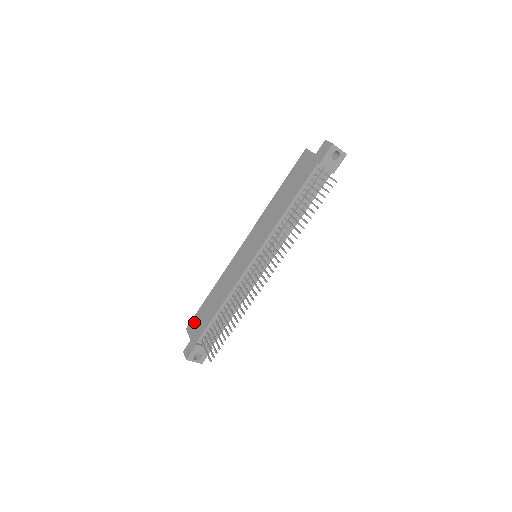
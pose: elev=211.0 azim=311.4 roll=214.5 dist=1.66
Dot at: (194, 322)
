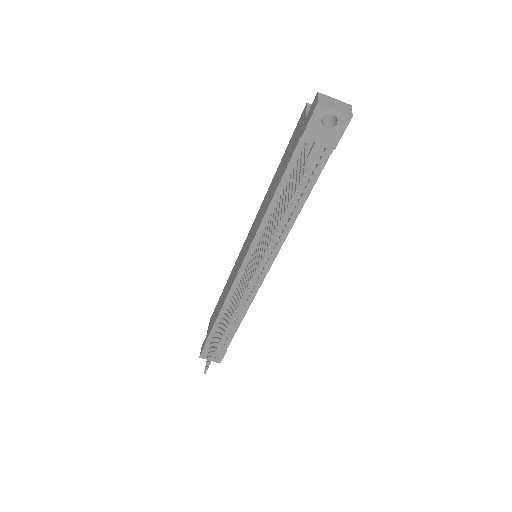
Dot at: (212, 316)
